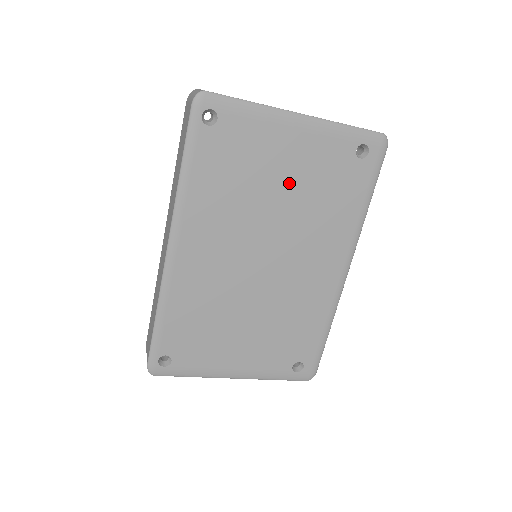
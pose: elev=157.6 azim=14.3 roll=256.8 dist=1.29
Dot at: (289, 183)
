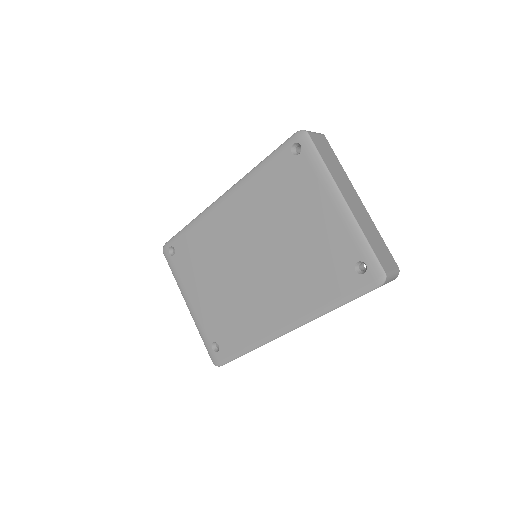
Dot at: (303, 234)
